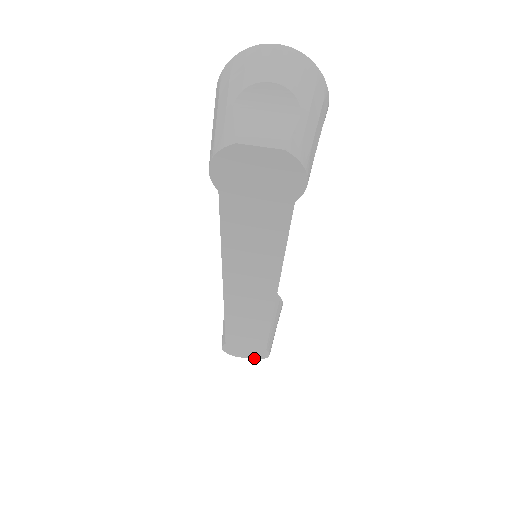
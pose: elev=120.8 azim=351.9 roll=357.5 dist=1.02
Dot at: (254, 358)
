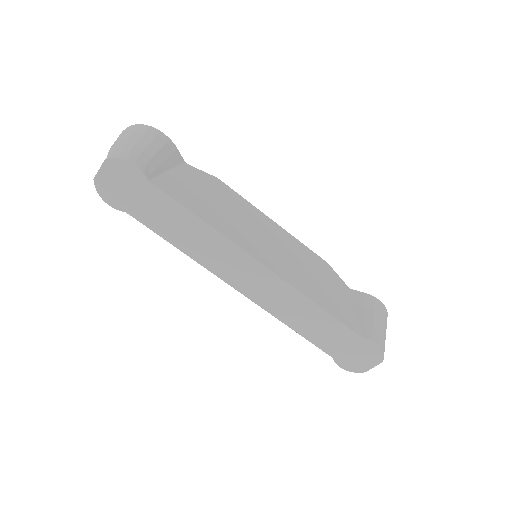
Dot at: (378, 361)
